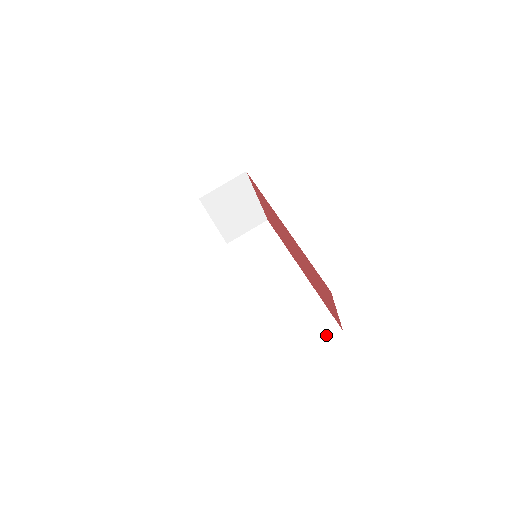
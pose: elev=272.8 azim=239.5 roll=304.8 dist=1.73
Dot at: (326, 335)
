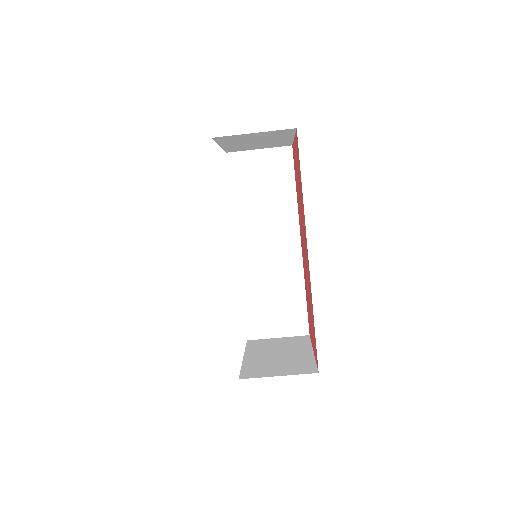
Dot at: (291, 331)
